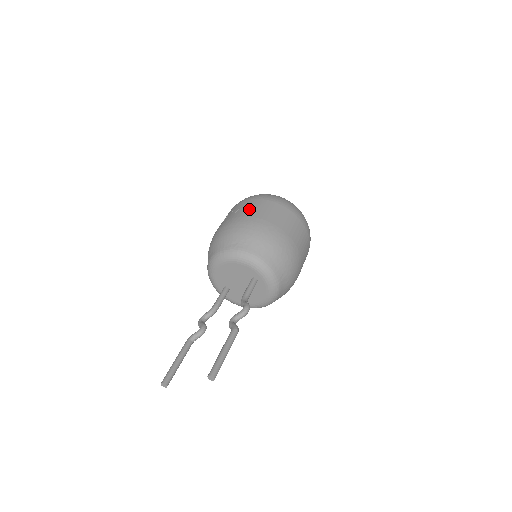
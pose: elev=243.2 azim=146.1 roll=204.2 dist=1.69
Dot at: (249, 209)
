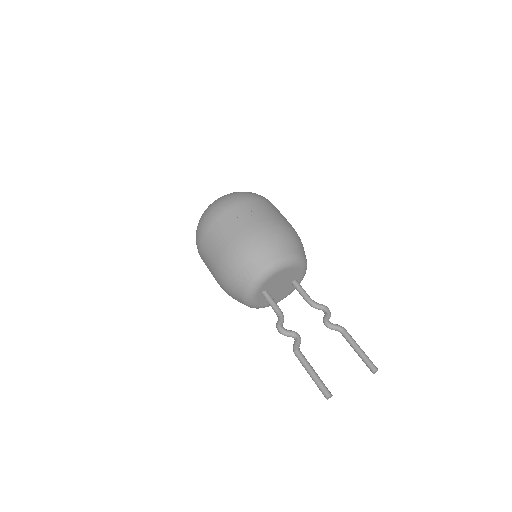
Dot at: (274, 211)
